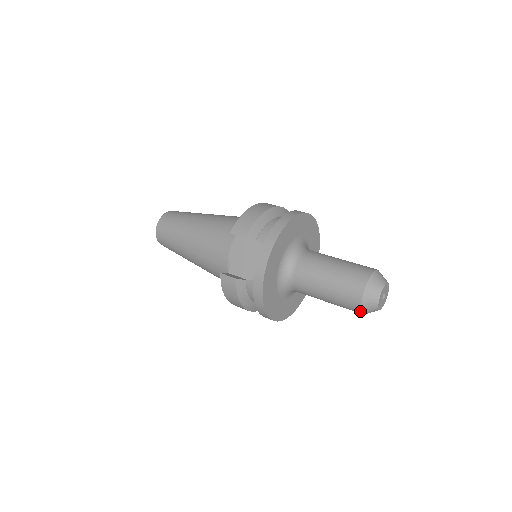
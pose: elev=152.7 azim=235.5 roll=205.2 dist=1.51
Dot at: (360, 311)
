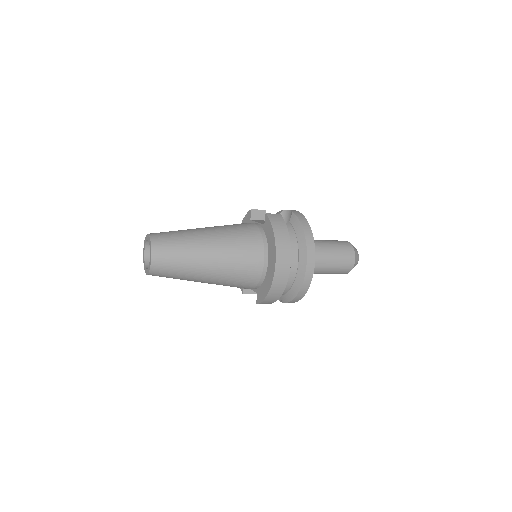
Dot at: (354, 251)
